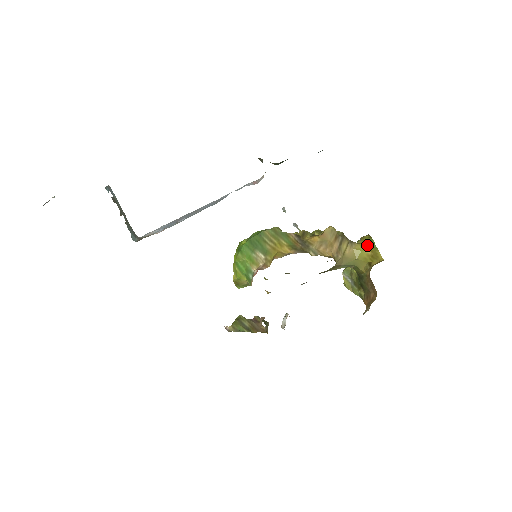
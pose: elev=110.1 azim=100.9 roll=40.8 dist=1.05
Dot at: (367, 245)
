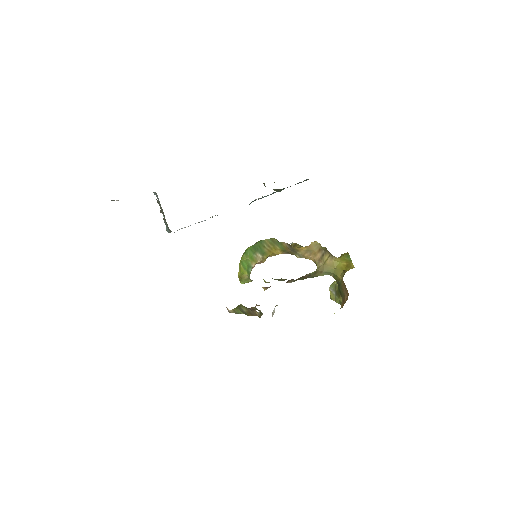
Dot at: (344, 259)
